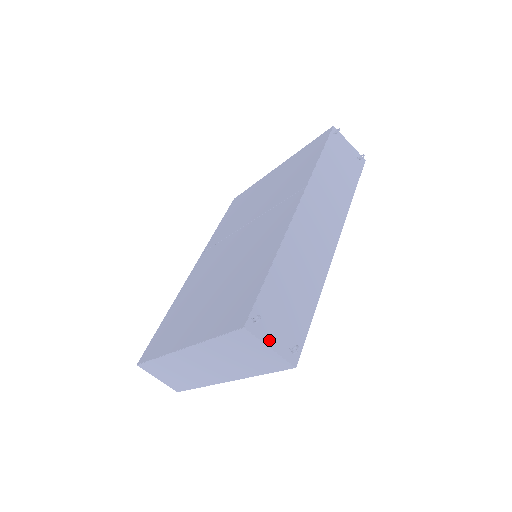
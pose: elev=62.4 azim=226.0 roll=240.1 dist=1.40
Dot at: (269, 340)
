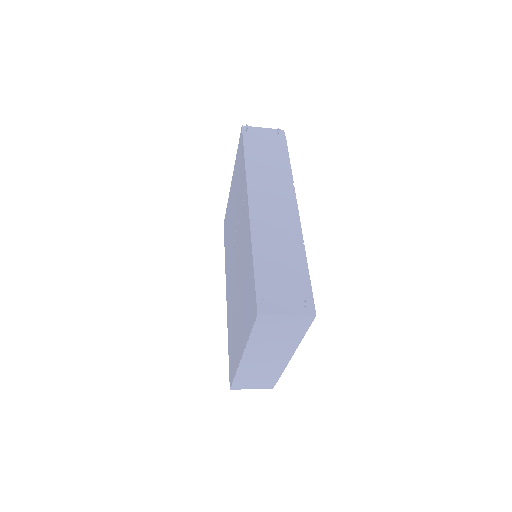
Dot at: (282, 310)
